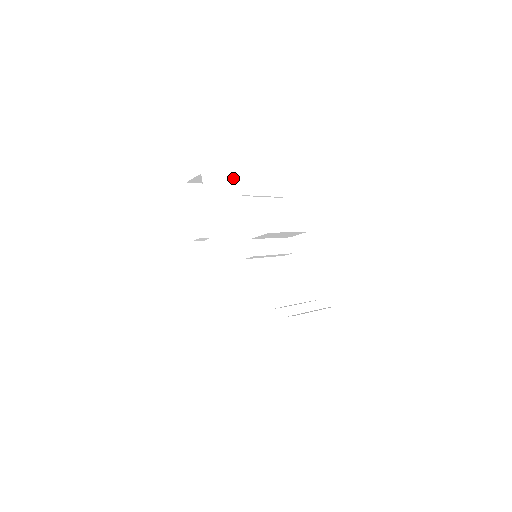
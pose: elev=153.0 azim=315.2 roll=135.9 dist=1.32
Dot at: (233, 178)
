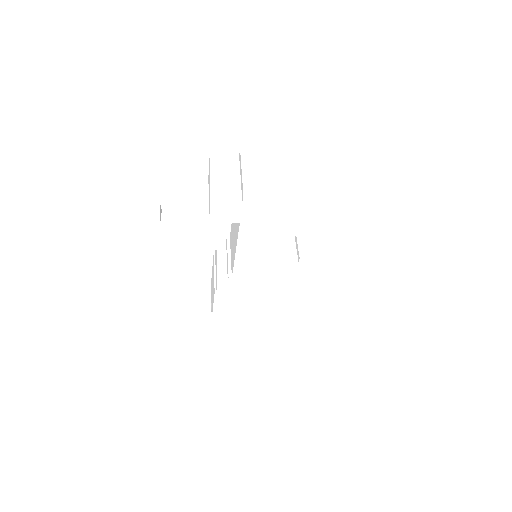
Dot at: (286, 238)
